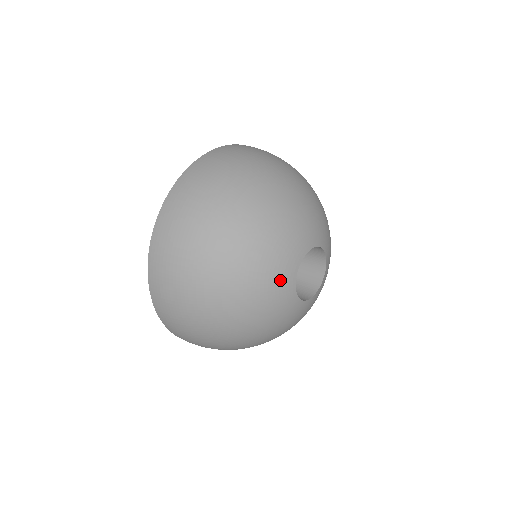
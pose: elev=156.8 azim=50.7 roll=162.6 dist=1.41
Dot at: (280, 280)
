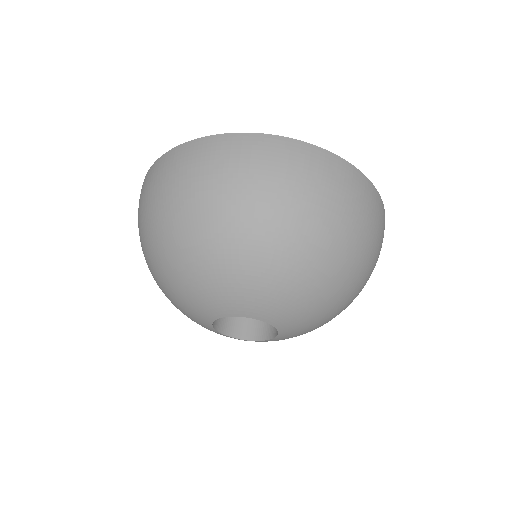
Dot at: (216, 301)
